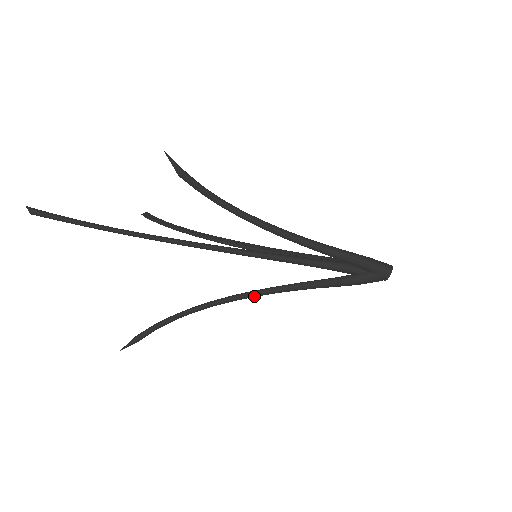
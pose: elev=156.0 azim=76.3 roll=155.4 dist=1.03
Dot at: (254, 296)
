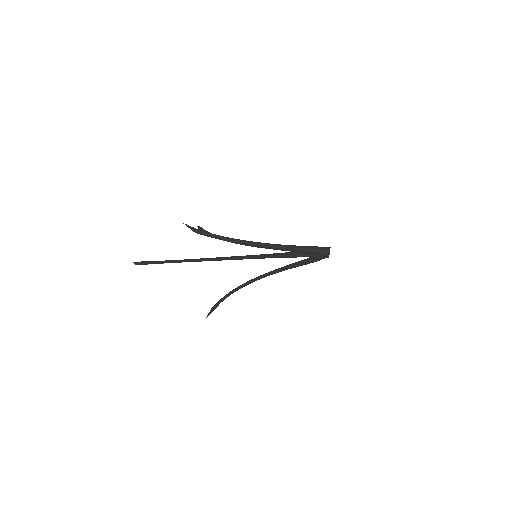
Dot at: occluded
